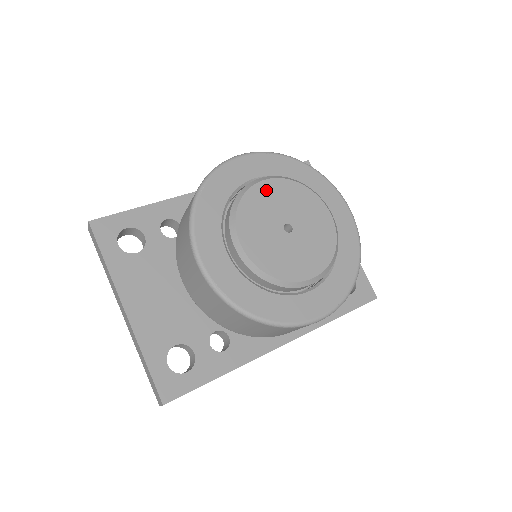
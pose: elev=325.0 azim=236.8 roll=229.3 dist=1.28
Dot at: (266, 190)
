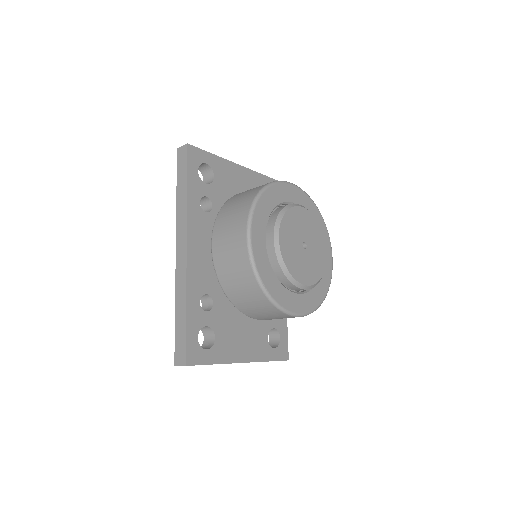
Dot at: (284, 243)
